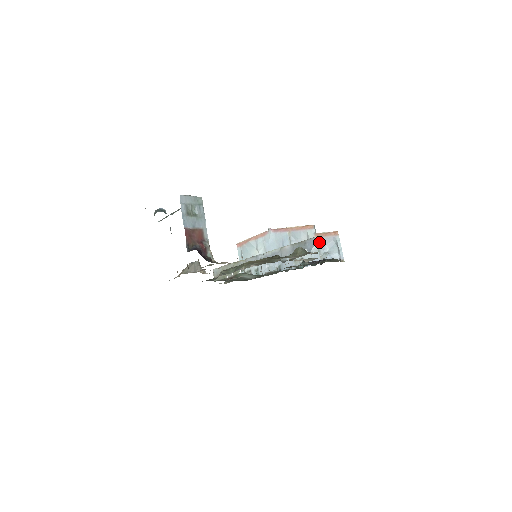
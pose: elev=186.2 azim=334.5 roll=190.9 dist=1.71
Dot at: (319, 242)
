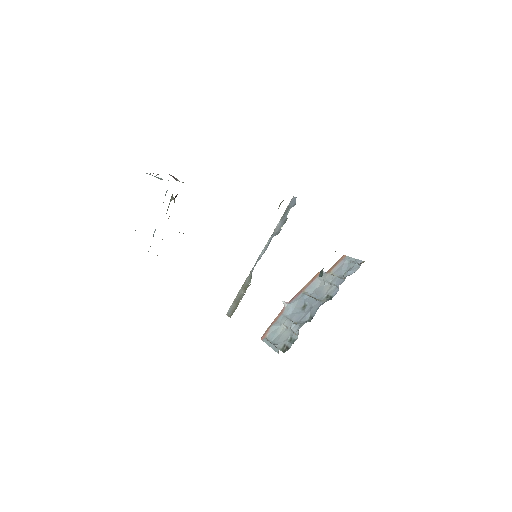
Dot at: (334, 274)
